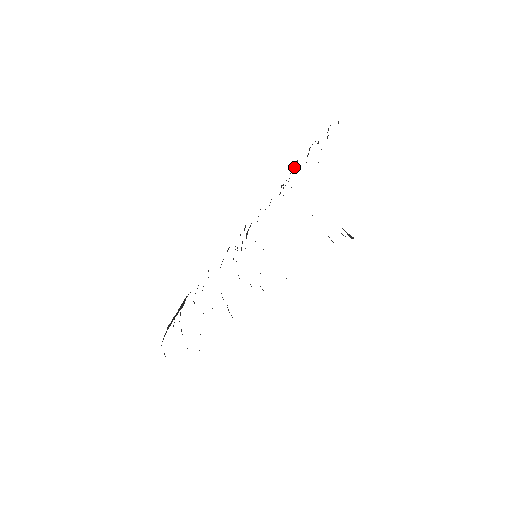
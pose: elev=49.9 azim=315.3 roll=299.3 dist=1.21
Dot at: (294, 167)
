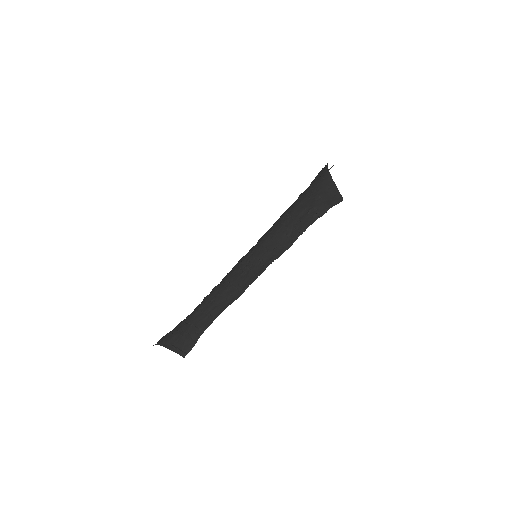
Dot at: (302, 232)
